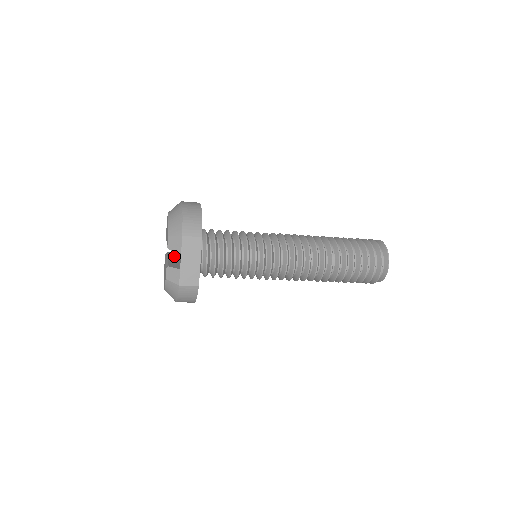
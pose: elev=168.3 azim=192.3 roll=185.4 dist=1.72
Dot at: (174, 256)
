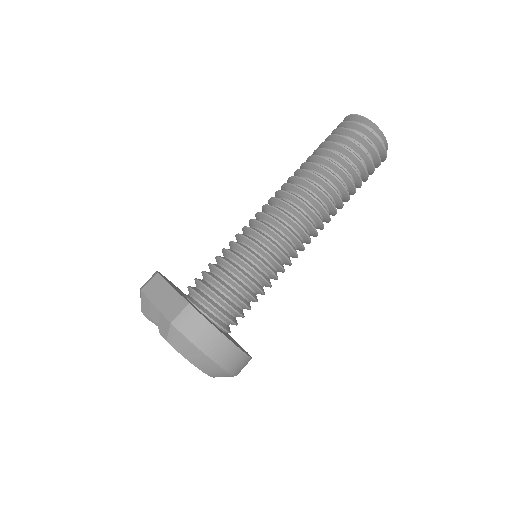
Dot at: occluded
